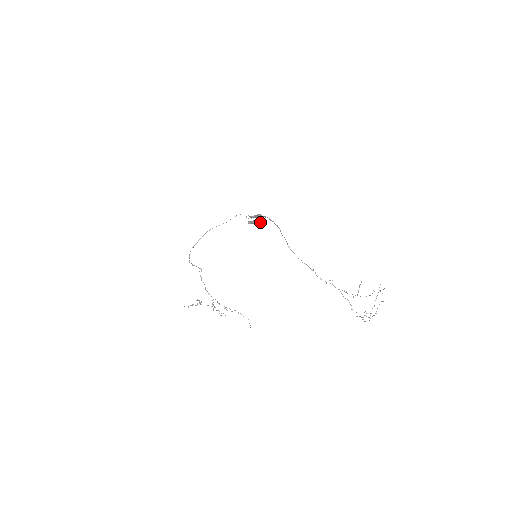
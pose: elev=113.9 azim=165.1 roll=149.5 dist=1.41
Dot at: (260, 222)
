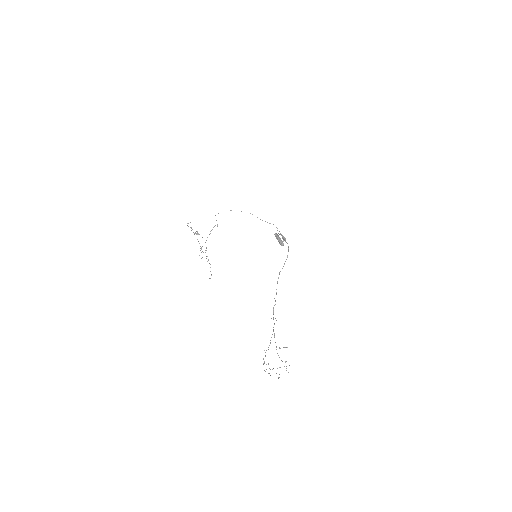
Dot at: (281, 243)
